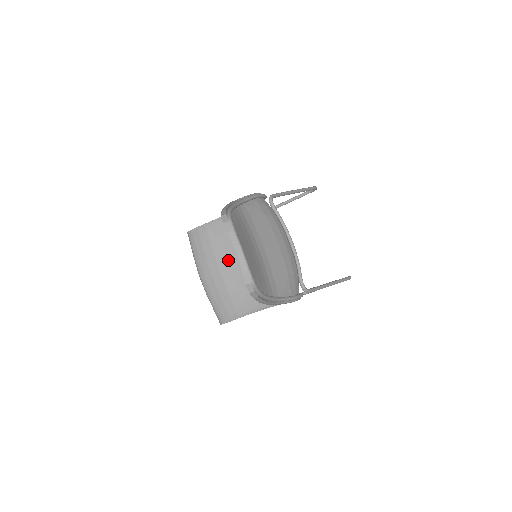
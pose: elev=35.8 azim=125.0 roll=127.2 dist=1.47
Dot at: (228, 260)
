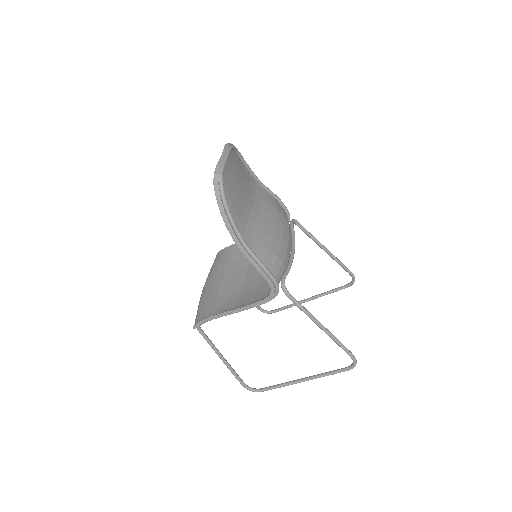
Dot at: (234, 272)
